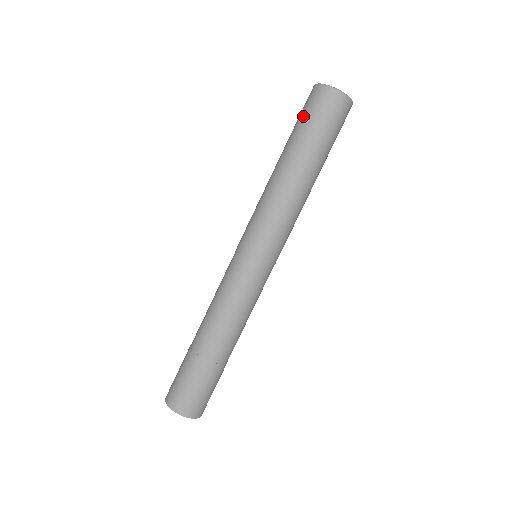
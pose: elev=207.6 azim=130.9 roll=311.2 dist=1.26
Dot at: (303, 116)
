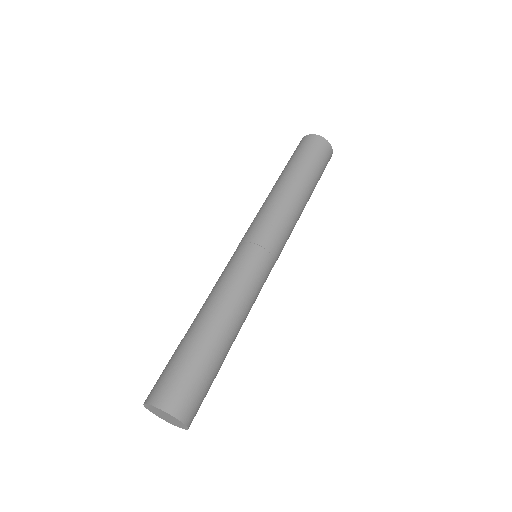
Dot at: (291, 156)
